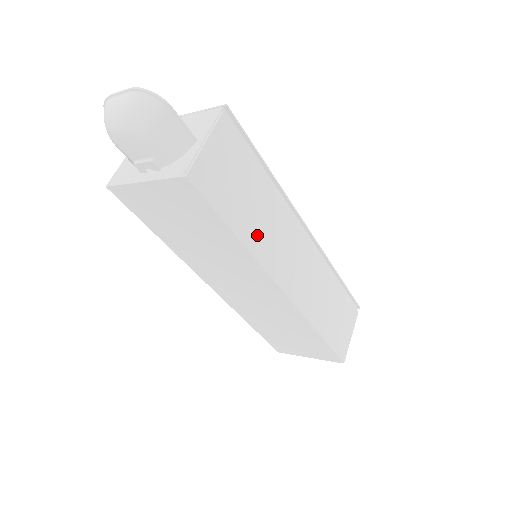
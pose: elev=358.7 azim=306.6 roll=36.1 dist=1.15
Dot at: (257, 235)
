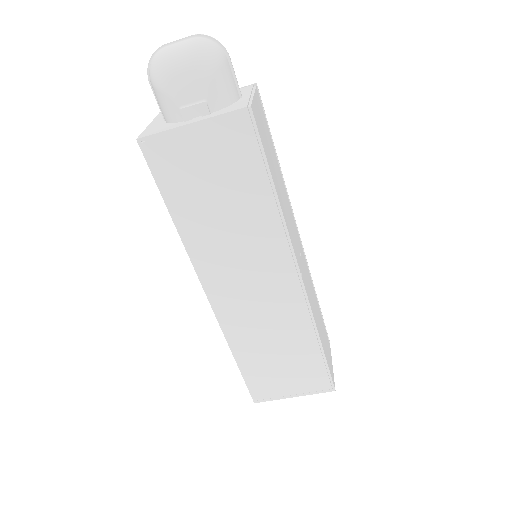
Dot at: (283, 204)
